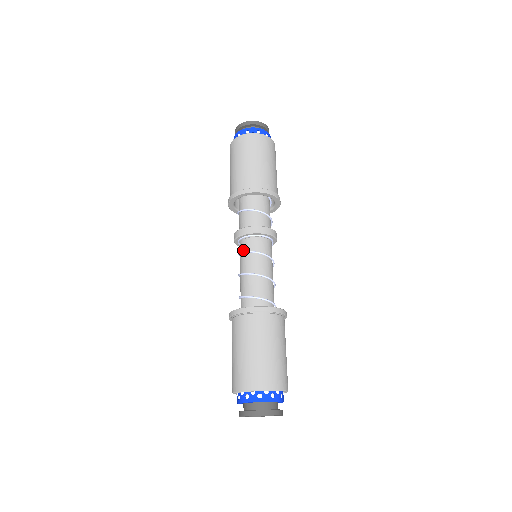
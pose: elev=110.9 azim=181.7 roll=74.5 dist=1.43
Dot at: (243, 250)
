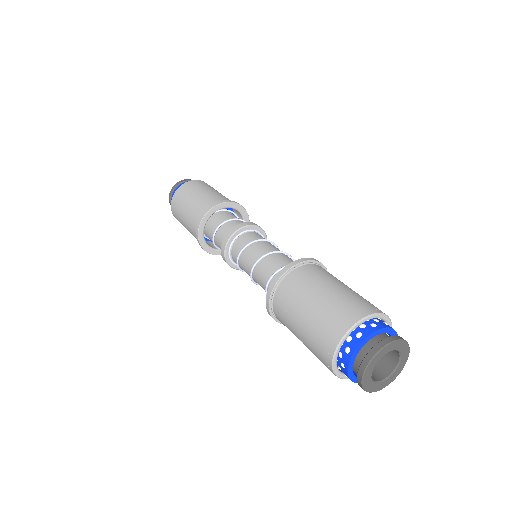
Dot at: (238, 256)
